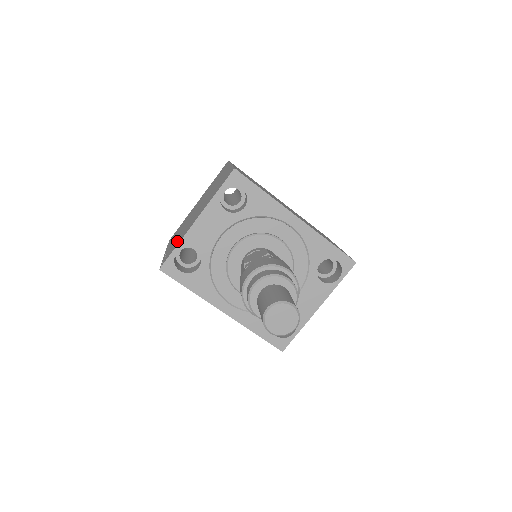
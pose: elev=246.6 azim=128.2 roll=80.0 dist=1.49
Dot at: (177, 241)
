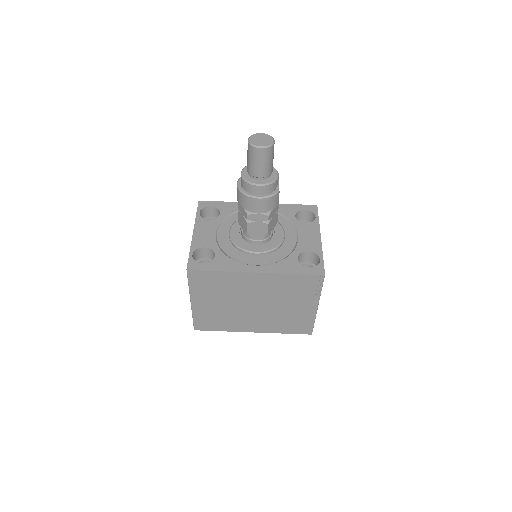
Dot at: occluded
